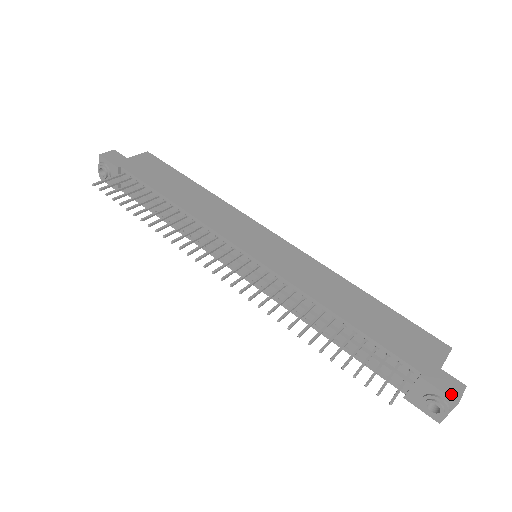
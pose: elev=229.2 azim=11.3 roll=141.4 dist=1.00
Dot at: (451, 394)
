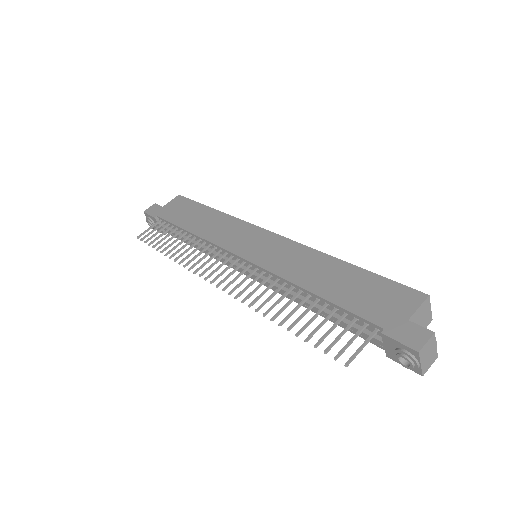
Dot at: (412, 344)
